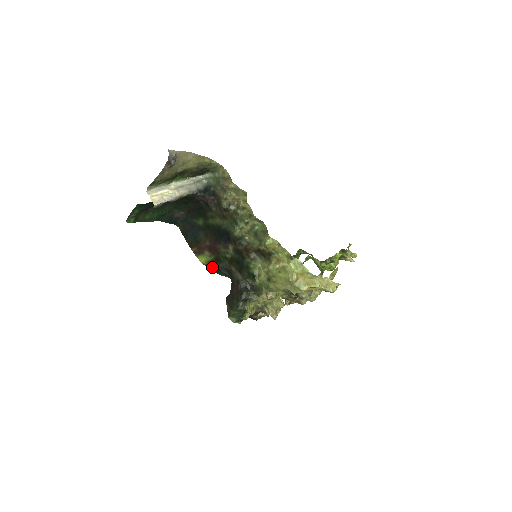
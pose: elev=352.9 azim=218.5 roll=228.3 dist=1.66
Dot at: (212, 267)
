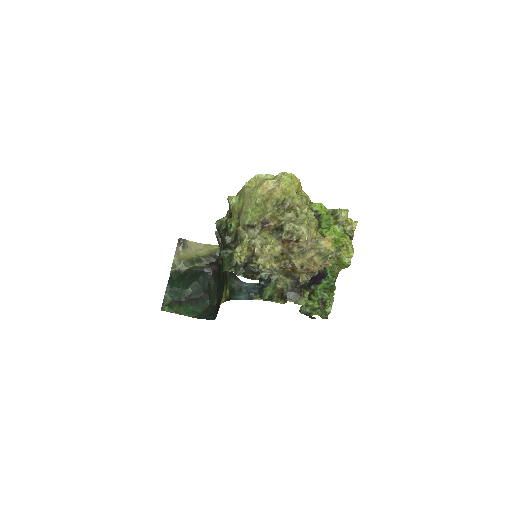
Dot at: (228, 295)
